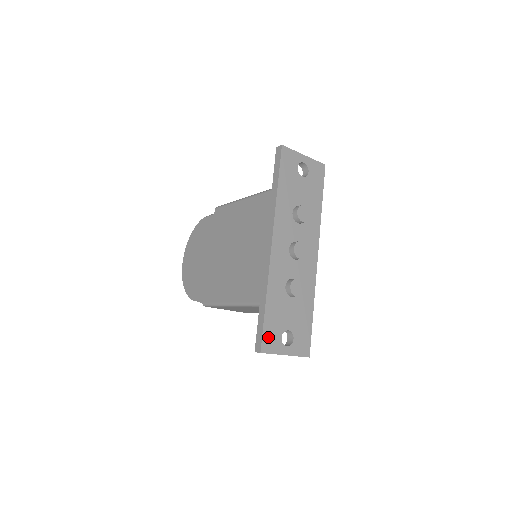
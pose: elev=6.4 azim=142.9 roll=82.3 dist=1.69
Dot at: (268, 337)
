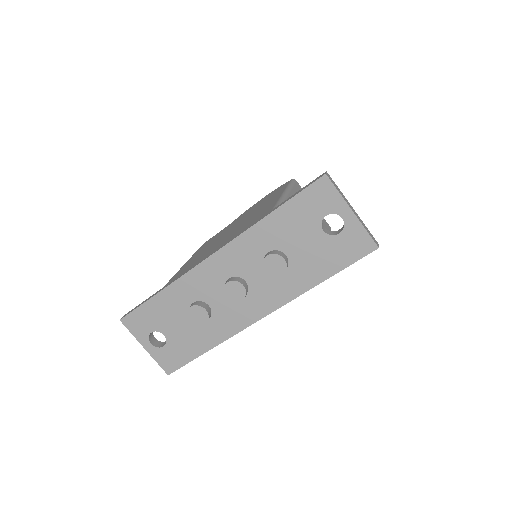
Dot at: (138, 318)
